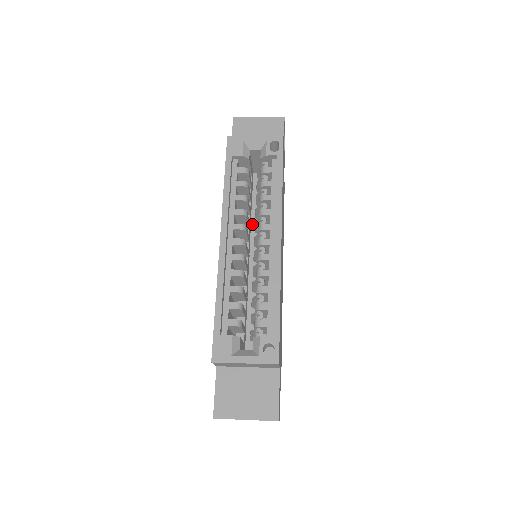
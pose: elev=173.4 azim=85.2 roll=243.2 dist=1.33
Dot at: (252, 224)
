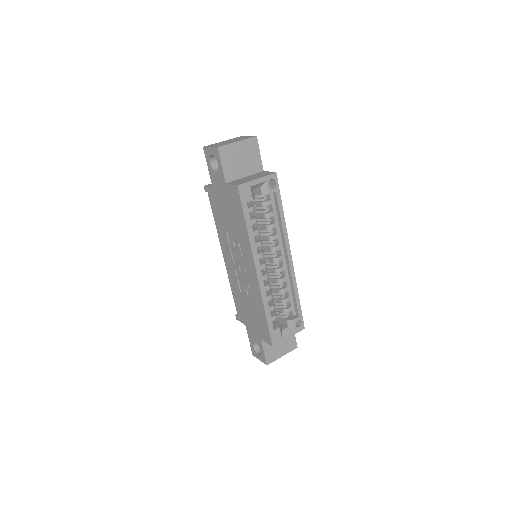
Dot at: occluded
